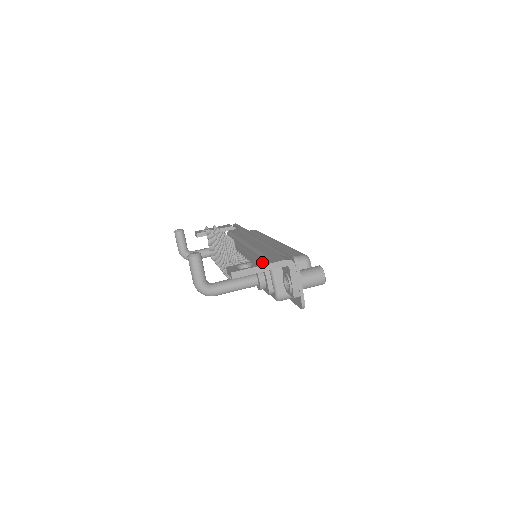
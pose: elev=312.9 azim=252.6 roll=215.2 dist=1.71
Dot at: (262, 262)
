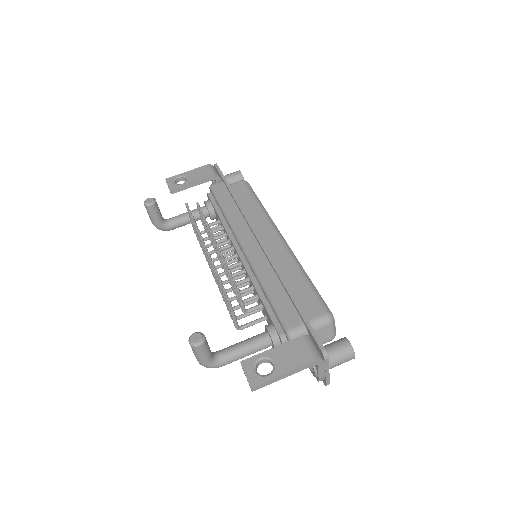
Dot at: (285, 360)
